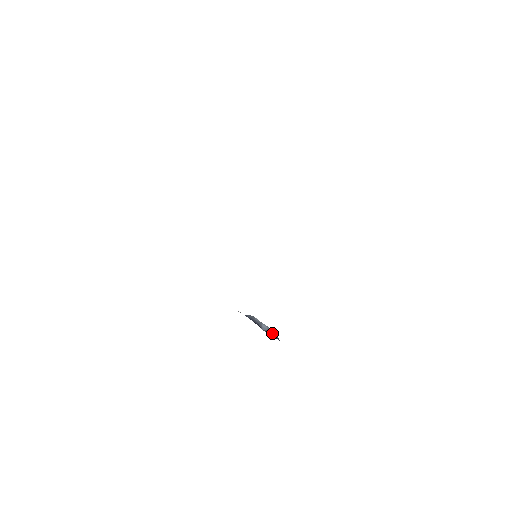
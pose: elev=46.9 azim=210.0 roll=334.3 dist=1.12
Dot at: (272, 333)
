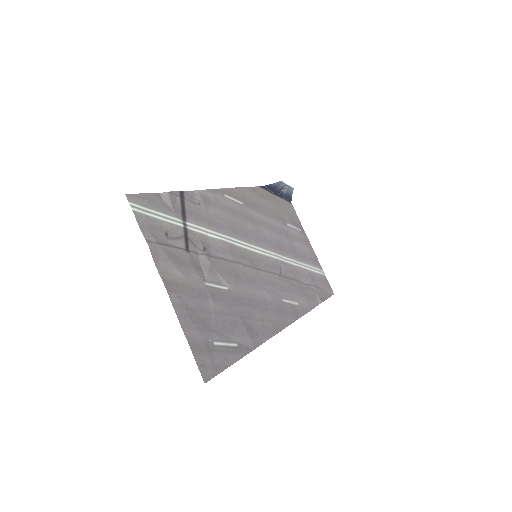
Dot at: (289, 192)
